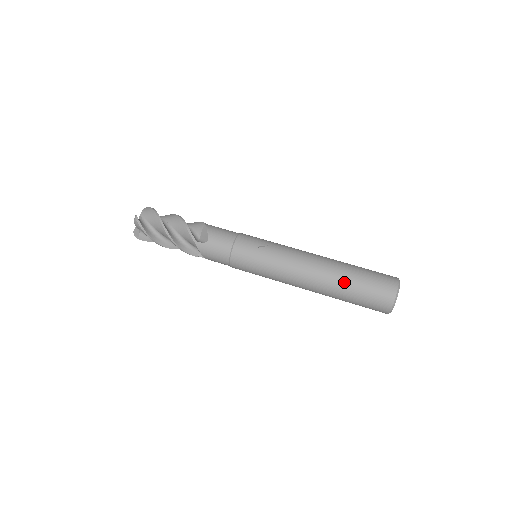
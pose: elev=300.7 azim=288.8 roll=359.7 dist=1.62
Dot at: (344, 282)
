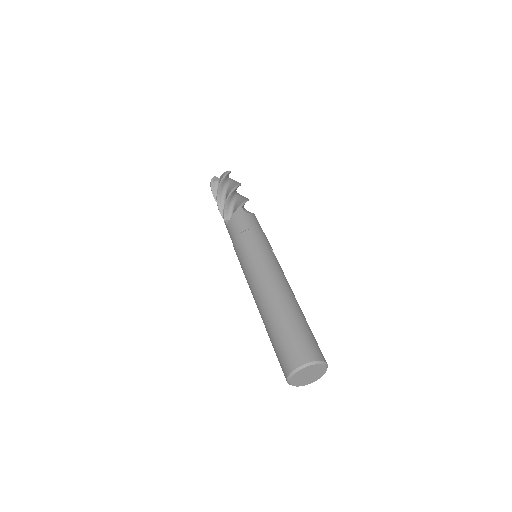
Dot at: (293, 313)
